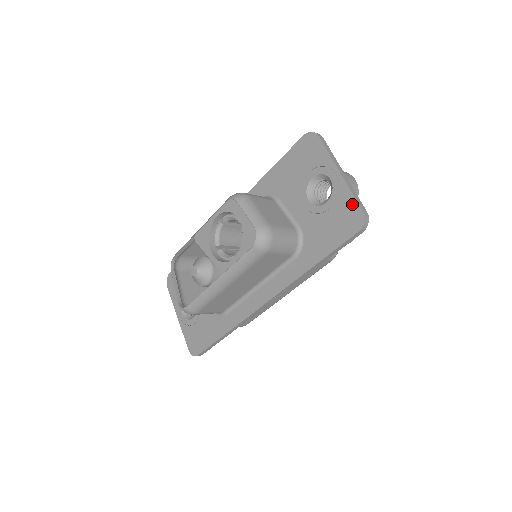
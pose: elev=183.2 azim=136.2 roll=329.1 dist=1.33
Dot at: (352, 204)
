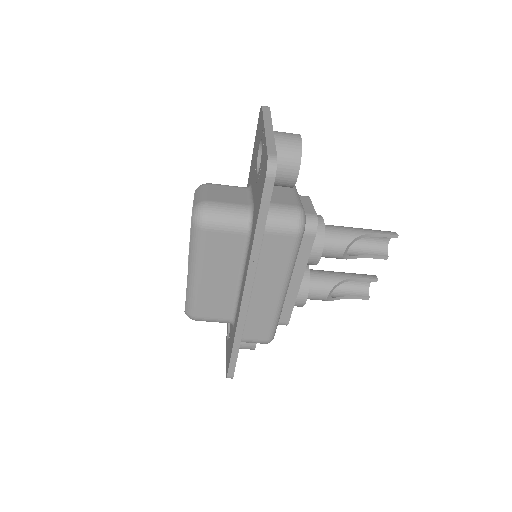
Dot at: (265, 153)
